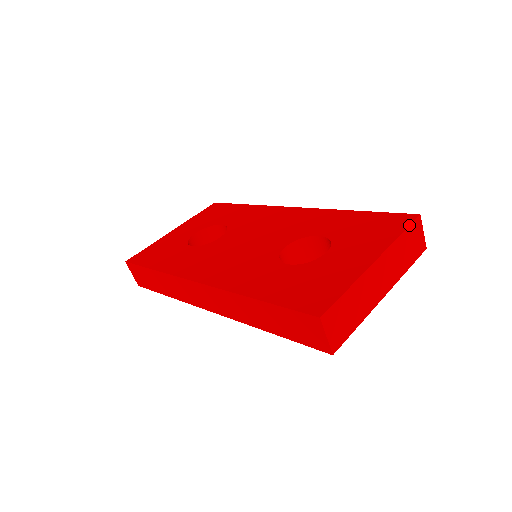
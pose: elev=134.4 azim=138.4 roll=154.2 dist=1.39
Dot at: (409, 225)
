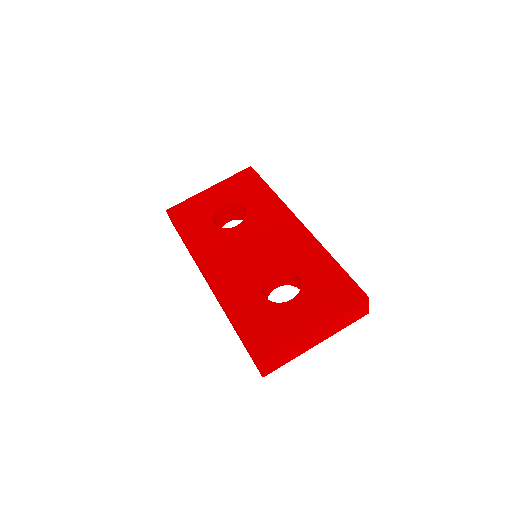
Dot at: (355, 305)
